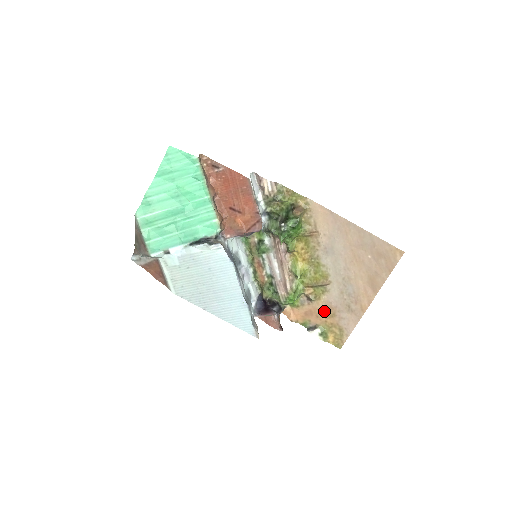
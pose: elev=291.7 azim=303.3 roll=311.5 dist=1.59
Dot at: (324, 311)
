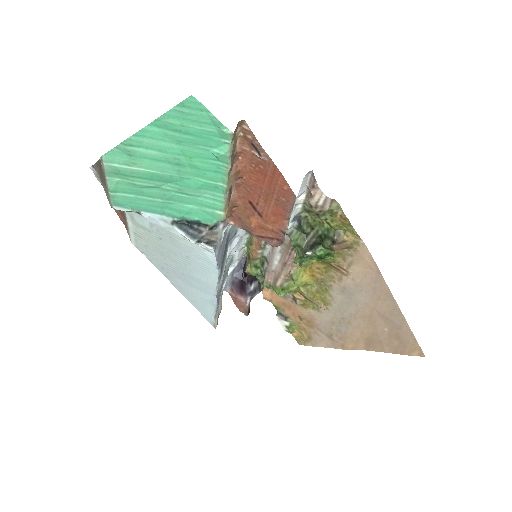
Dot at: (304, 317)
